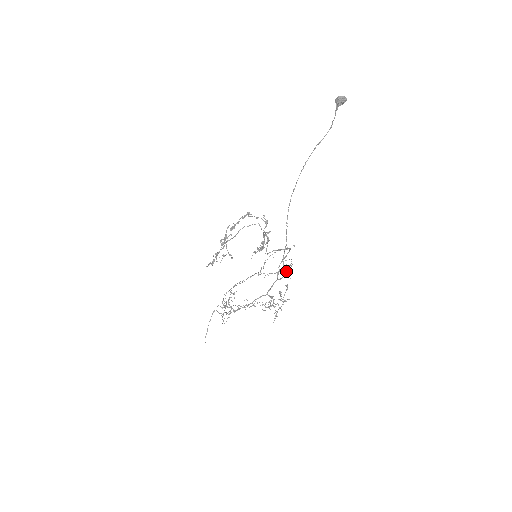
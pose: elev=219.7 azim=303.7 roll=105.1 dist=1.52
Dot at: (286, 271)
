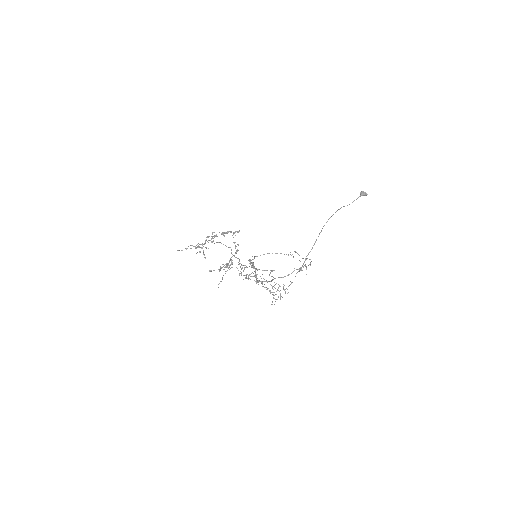
Dot at: (306, 266)
